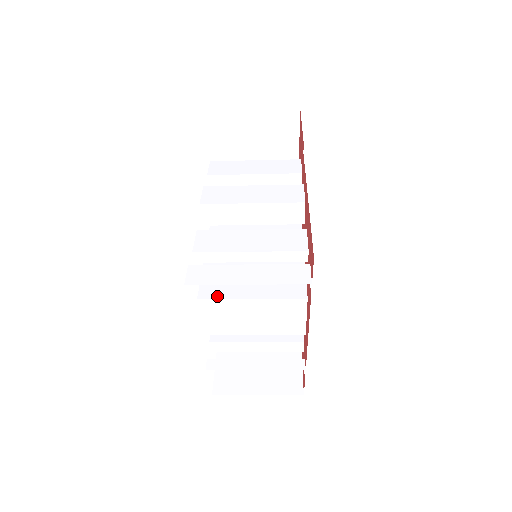
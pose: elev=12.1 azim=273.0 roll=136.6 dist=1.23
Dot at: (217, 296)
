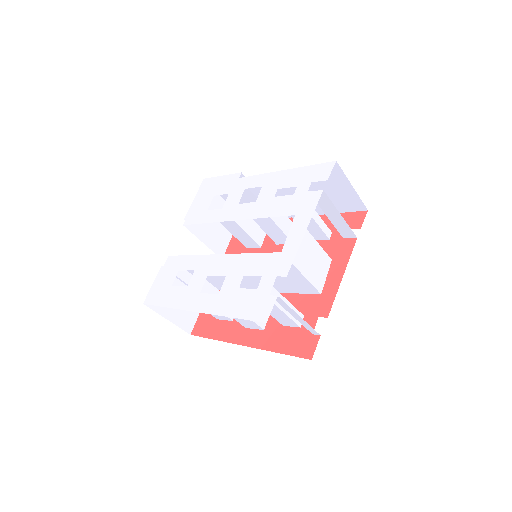
Dot at: occluded
